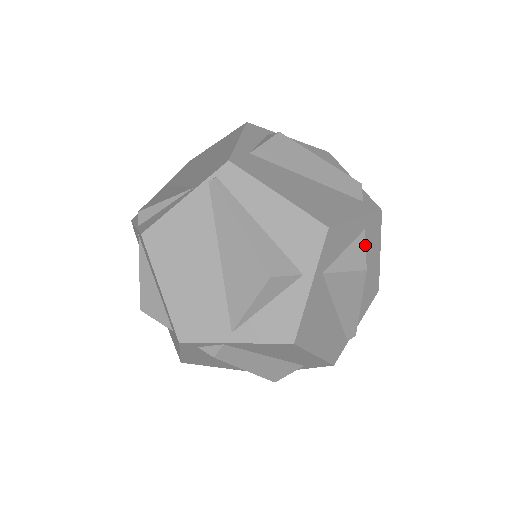
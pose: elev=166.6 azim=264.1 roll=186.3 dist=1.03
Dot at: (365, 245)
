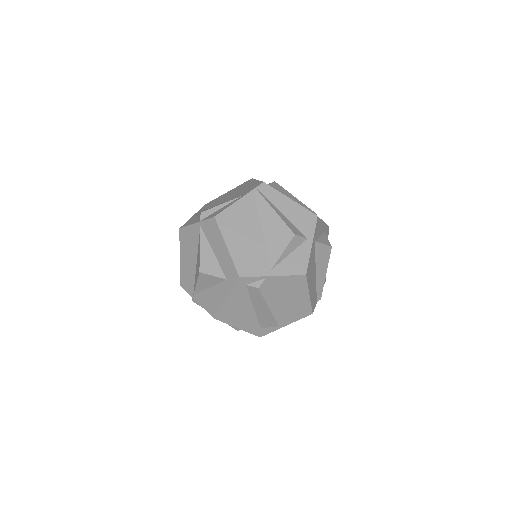
Dot at: occluded
